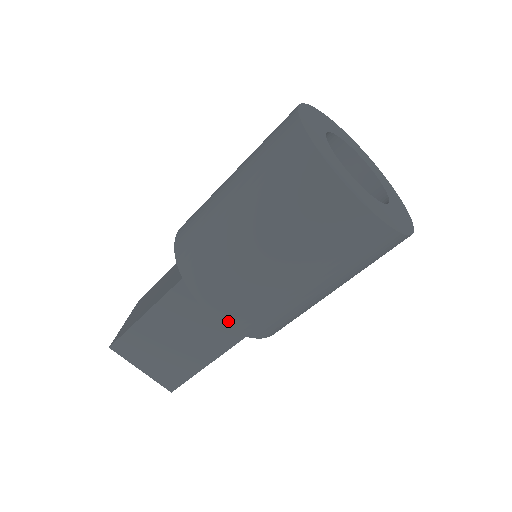
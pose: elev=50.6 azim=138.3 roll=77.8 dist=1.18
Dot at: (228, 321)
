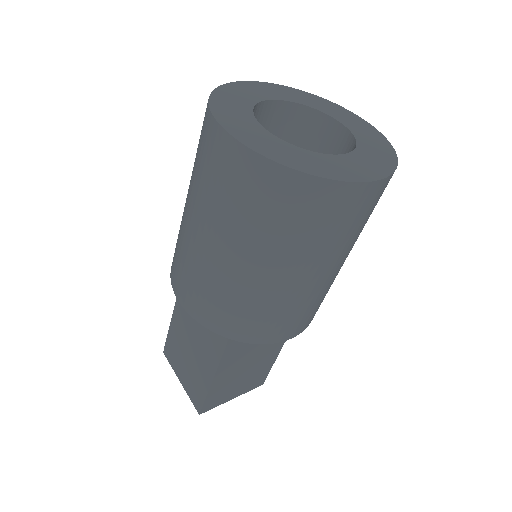
Dot at: (185, 303)
